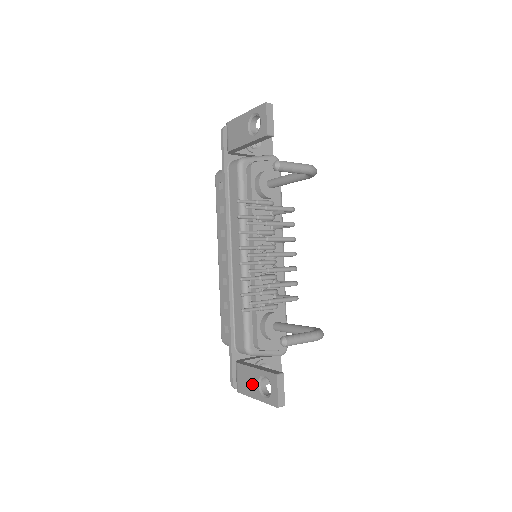
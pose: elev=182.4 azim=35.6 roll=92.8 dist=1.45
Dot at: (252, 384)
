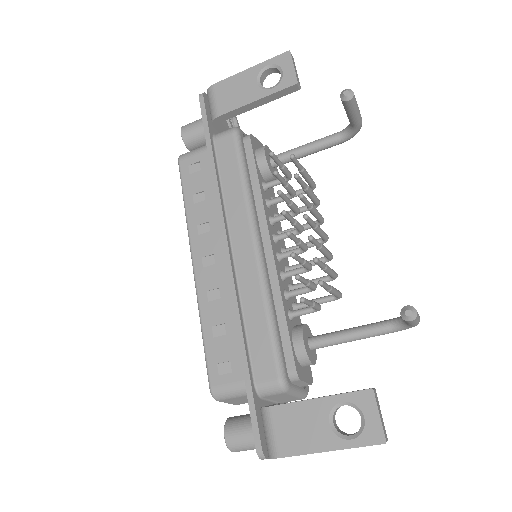
Dot at: (314, 428)
